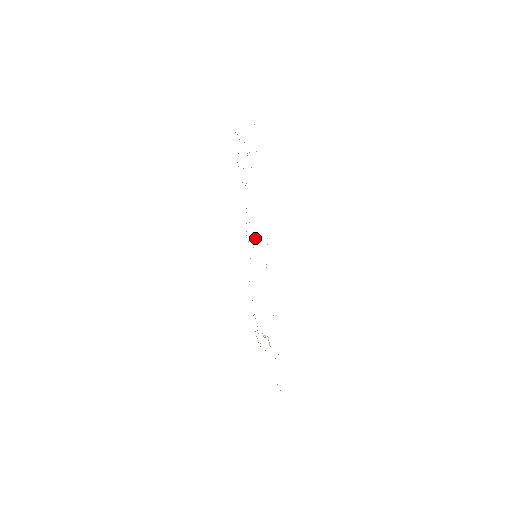
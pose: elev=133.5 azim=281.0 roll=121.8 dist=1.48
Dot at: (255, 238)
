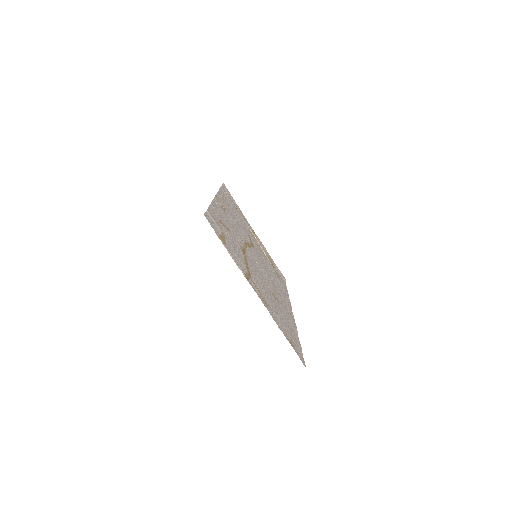
Dot at: (259, 264)
